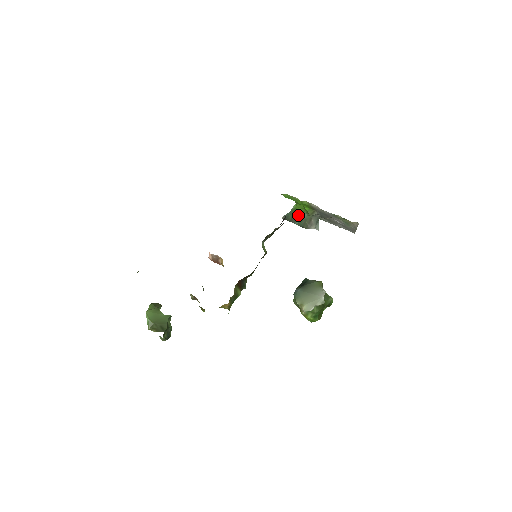
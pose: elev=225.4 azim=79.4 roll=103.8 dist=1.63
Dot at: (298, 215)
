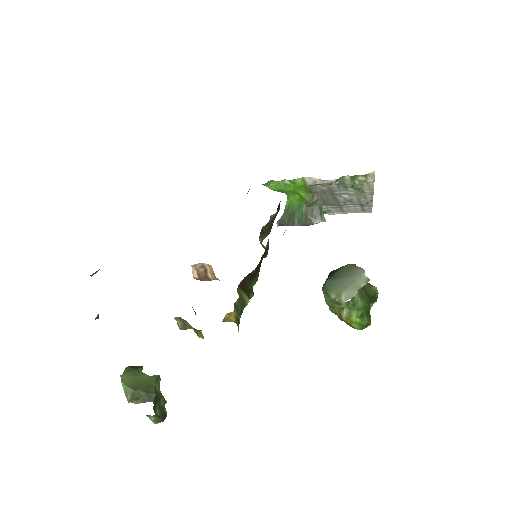
Dot at: (295, 212)
